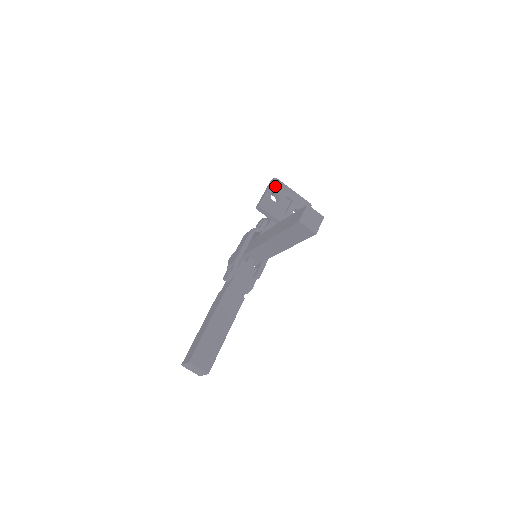
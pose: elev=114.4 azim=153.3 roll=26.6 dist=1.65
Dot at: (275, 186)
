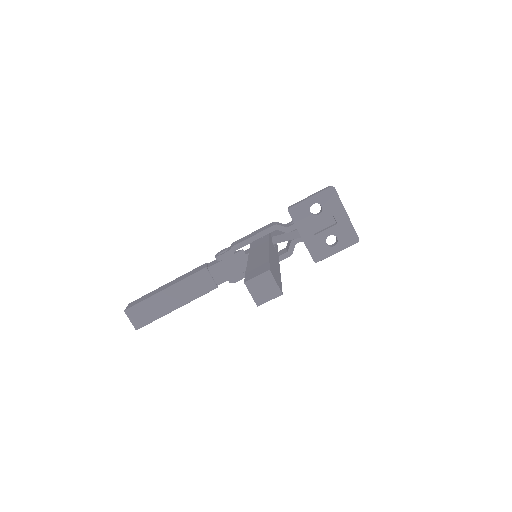
Dot at: (326, 196)
